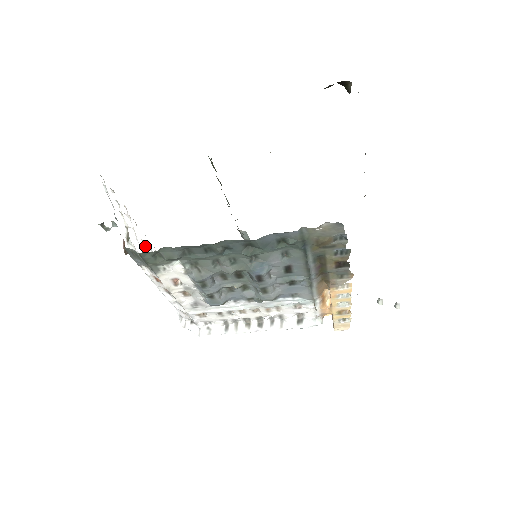
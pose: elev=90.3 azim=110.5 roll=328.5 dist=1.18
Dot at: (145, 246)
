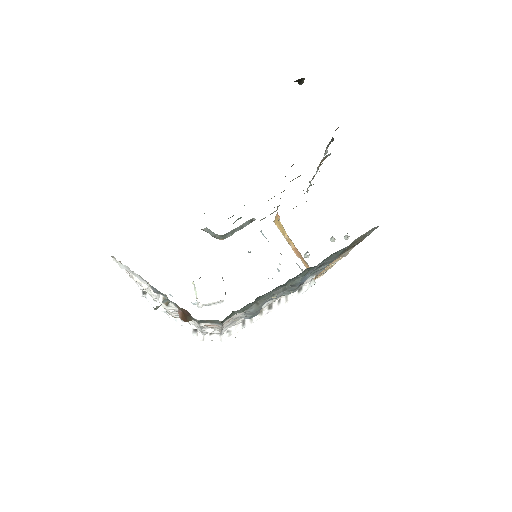
Dot at: (149, 292)
